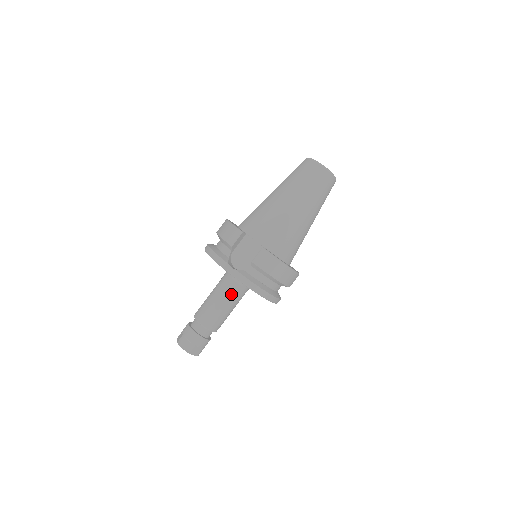
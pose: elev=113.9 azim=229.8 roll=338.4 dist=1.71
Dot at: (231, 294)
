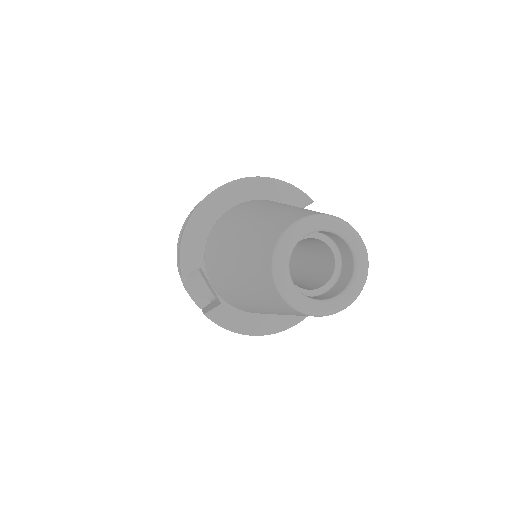
Dot at: occluded
